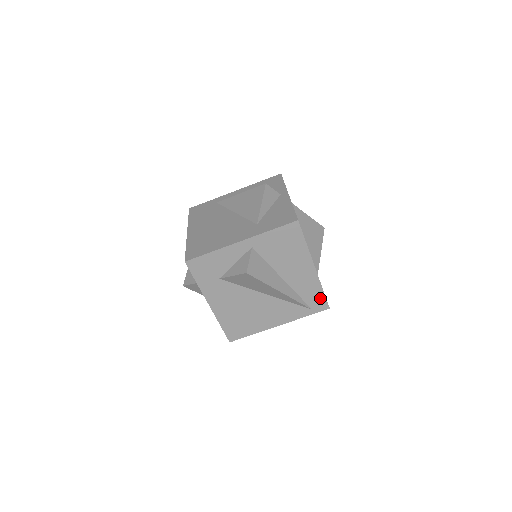
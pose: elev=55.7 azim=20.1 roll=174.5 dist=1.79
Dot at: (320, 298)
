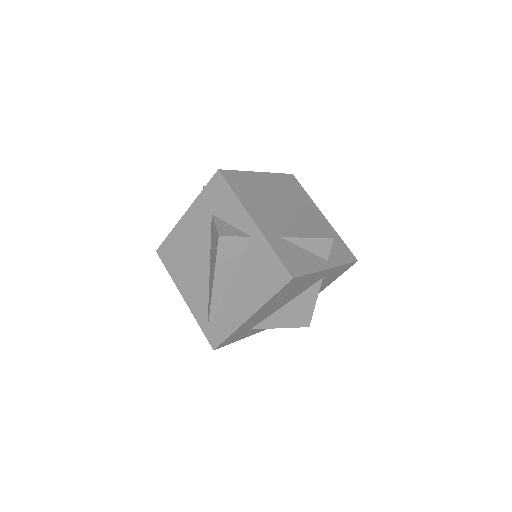
Dot at: (221, 335)
